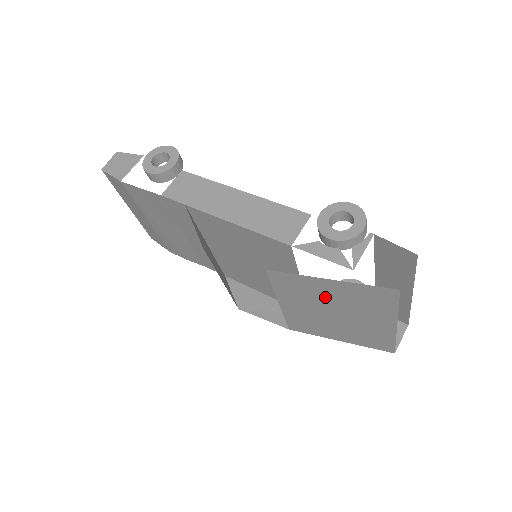
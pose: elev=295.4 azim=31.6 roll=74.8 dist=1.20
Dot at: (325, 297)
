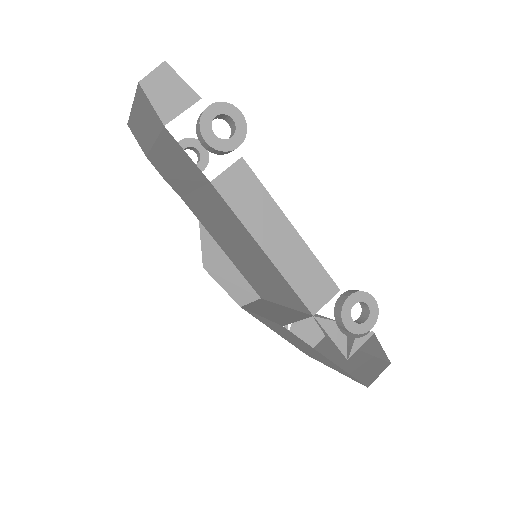
Dot at: (306, 346)
